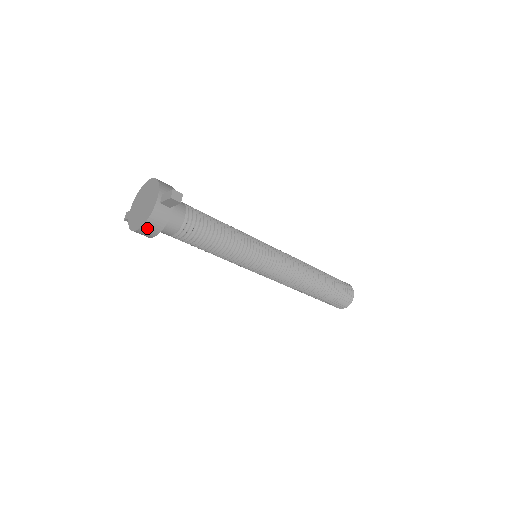
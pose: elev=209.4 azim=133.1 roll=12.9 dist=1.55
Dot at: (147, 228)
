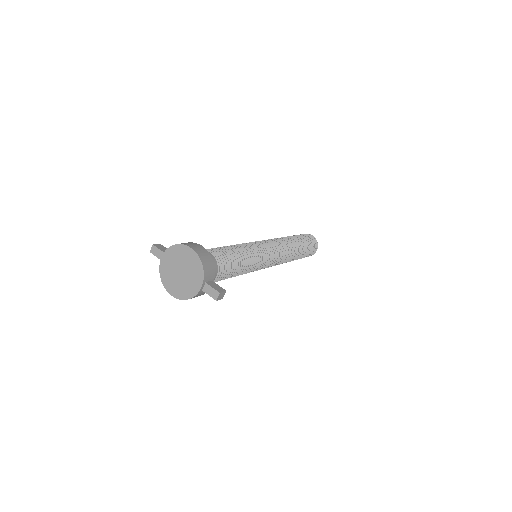
Dot at: occluded
